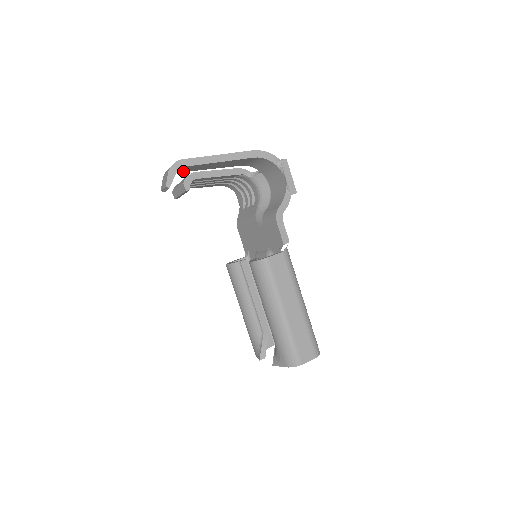
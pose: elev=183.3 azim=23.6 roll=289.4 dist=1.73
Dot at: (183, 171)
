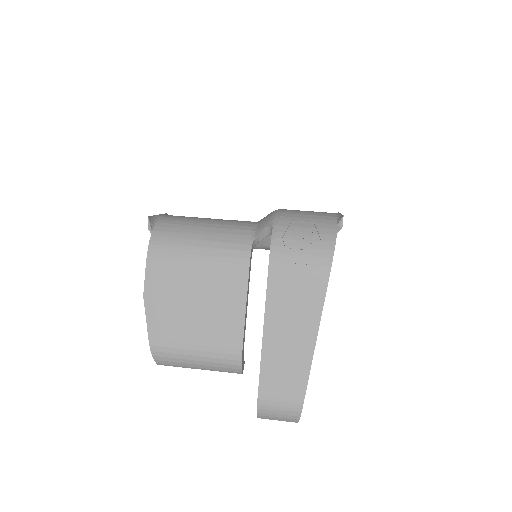
Dot at: occluded
